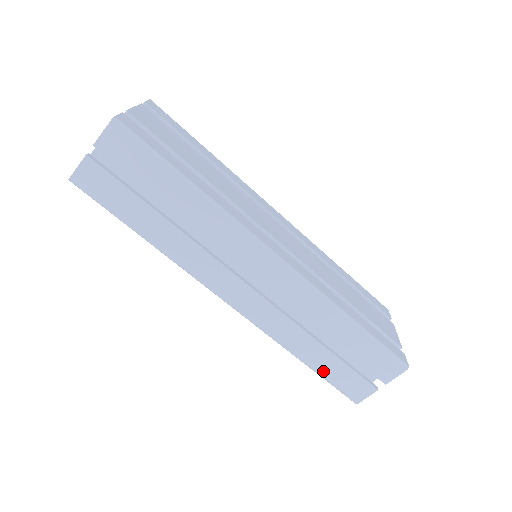
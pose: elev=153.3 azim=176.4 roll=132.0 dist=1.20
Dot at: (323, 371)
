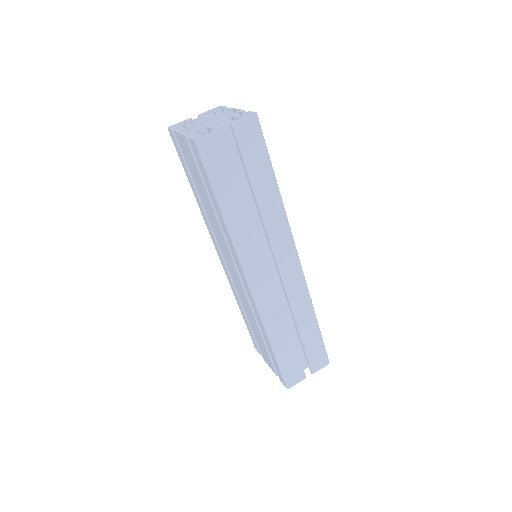
Dot at: (281, 356)
